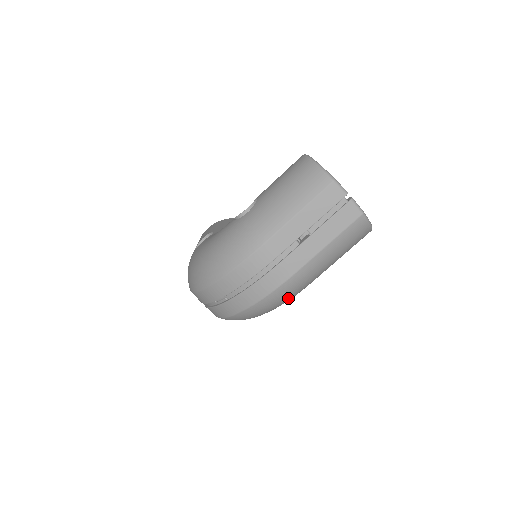
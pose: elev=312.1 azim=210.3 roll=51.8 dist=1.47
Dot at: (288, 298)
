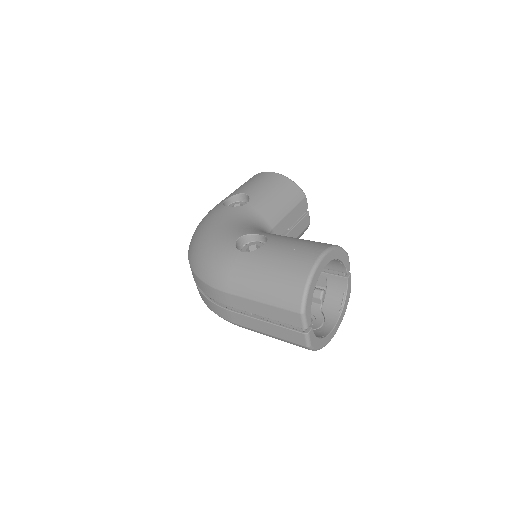
Dot at: occluded
